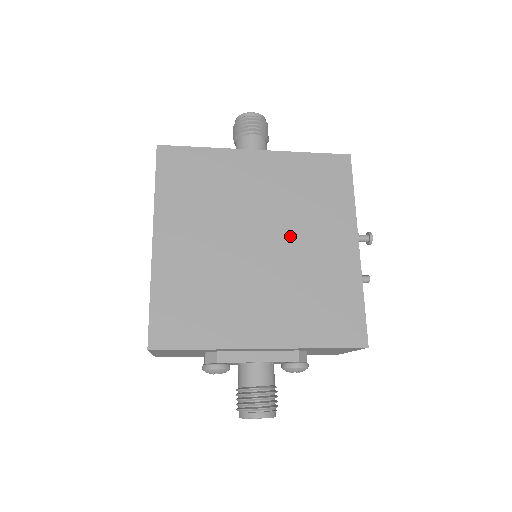
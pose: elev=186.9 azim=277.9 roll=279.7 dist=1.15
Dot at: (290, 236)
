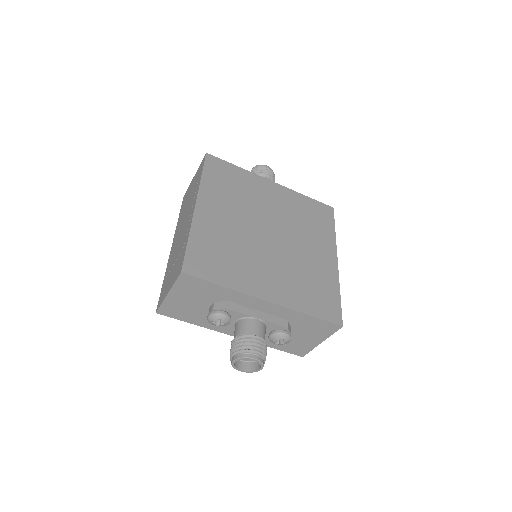
Dot at: (292, 238)
